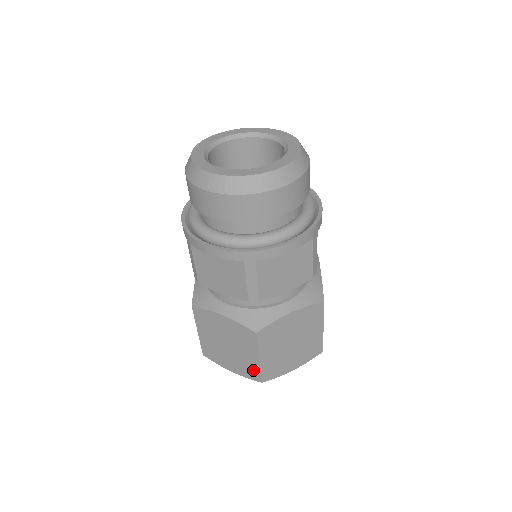
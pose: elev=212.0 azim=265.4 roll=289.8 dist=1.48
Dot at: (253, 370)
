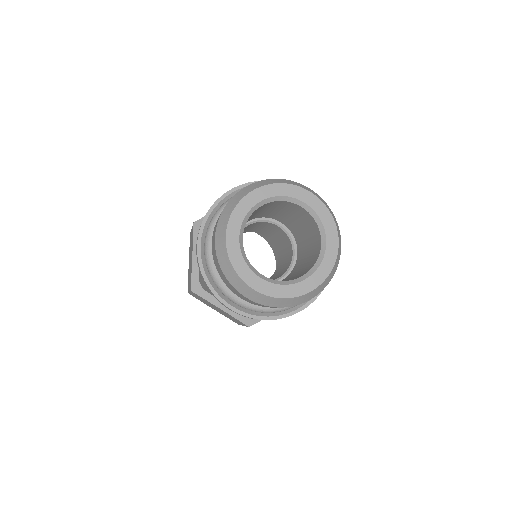
Dot at: (234, 321)
